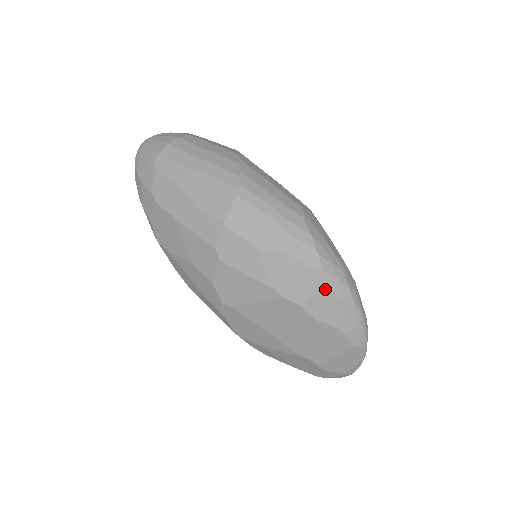
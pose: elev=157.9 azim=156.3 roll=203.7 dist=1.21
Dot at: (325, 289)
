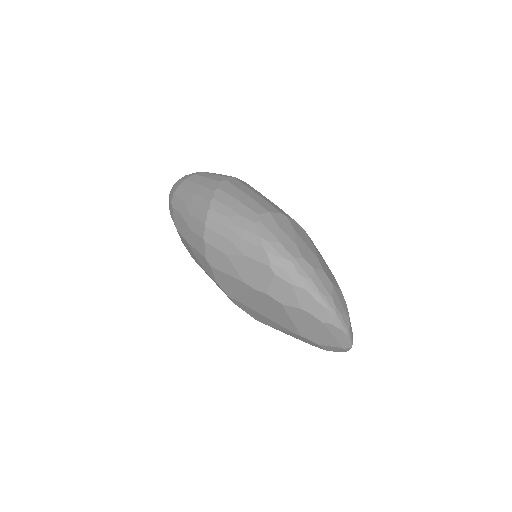
Dot at: (278, 279)
